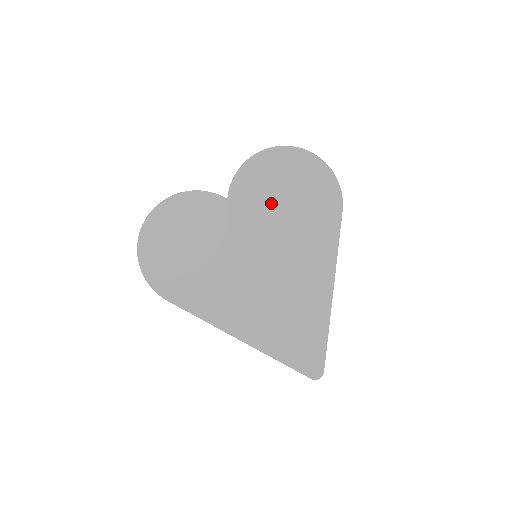
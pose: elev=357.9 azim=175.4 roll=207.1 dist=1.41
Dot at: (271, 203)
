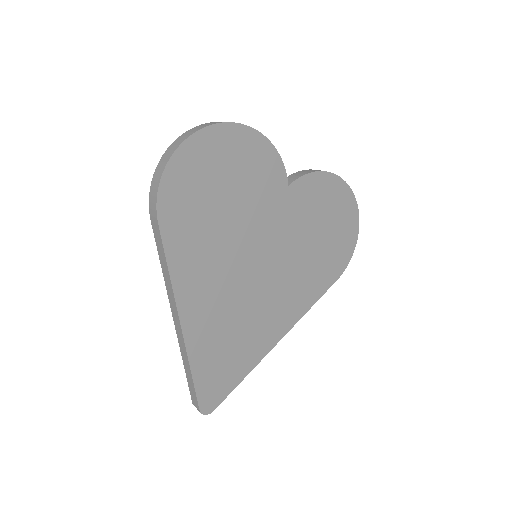
Dot at: (309, 225)
